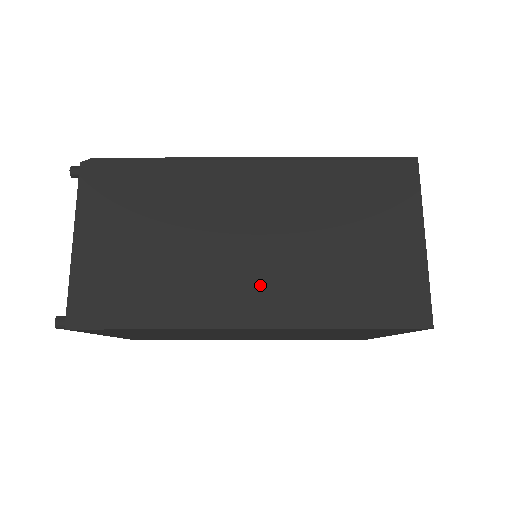
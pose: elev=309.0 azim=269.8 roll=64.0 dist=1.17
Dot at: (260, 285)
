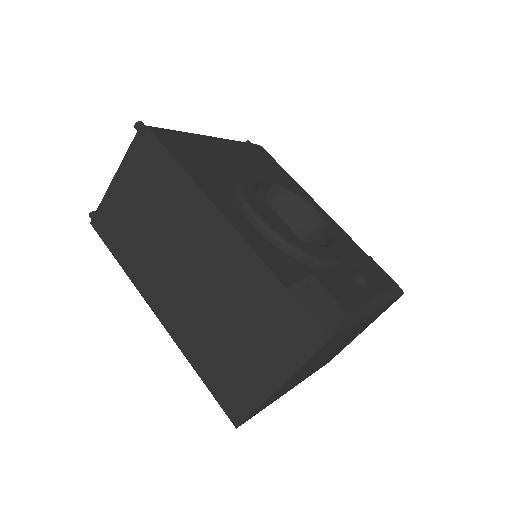
Dot at: (175, 301)
